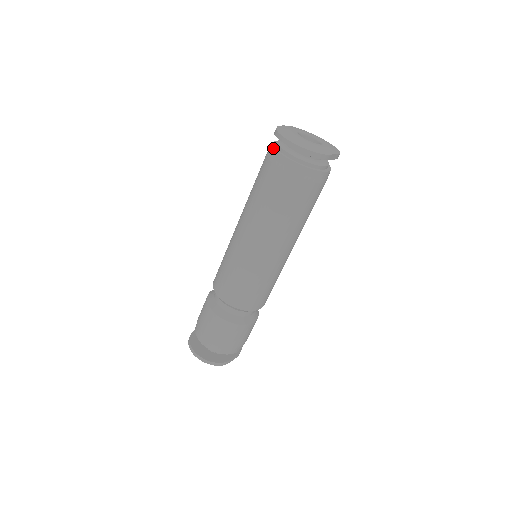
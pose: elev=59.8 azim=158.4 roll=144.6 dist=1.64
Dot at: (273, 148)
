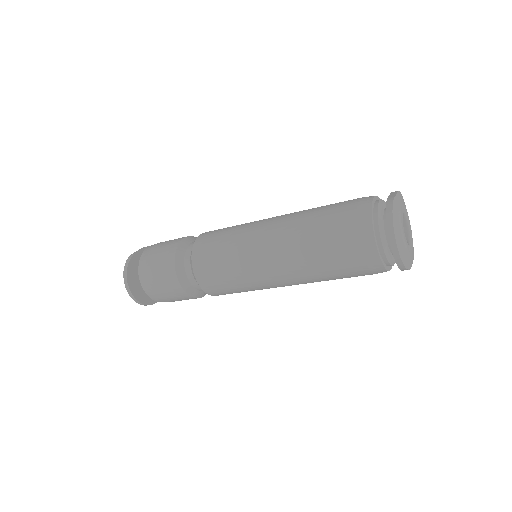
Dot at: (371, 220)
